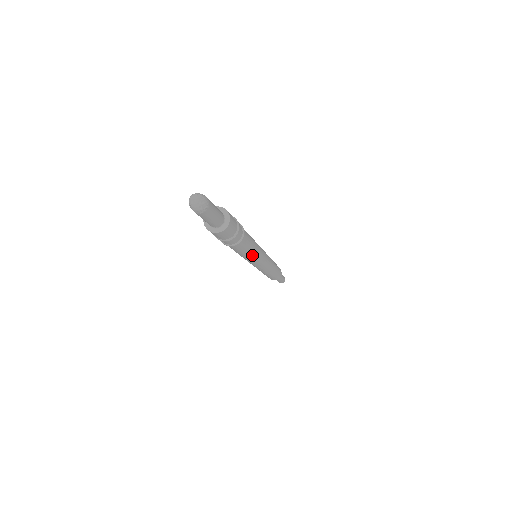
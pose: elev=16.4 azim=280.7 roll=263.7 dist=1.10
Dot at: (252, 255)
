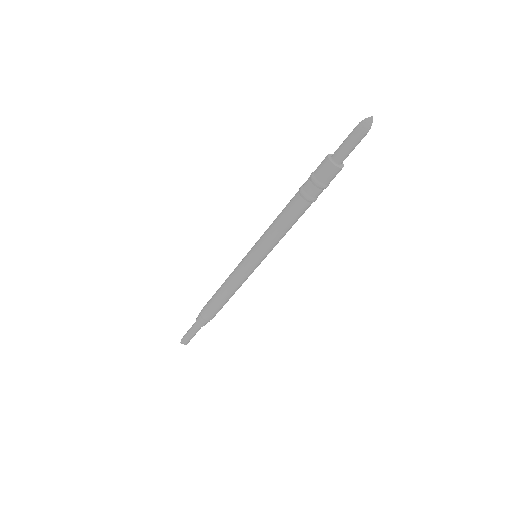
Dot at: (282, 236)
